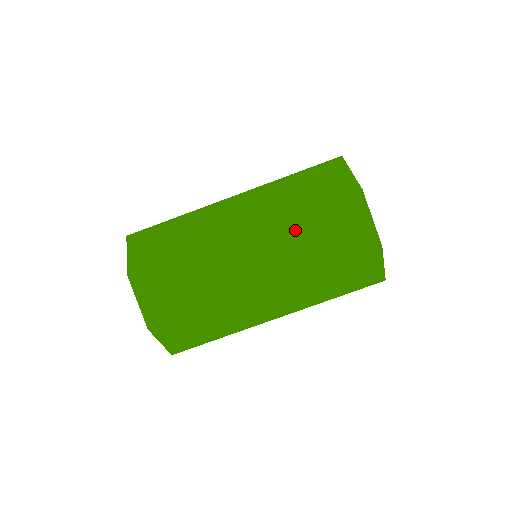
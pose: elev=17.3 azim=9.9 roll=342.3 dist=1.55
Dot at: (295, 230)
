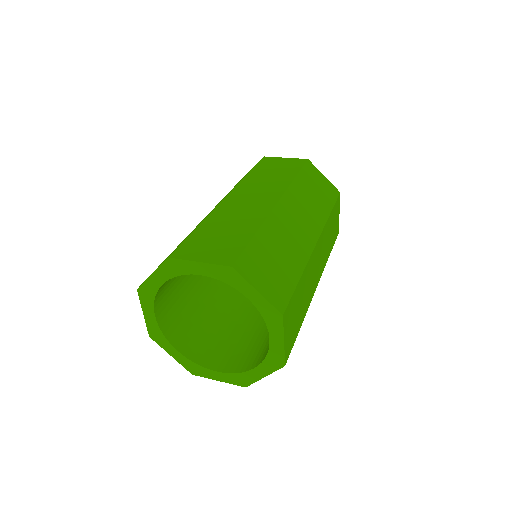
Dot at: (301, 192)
